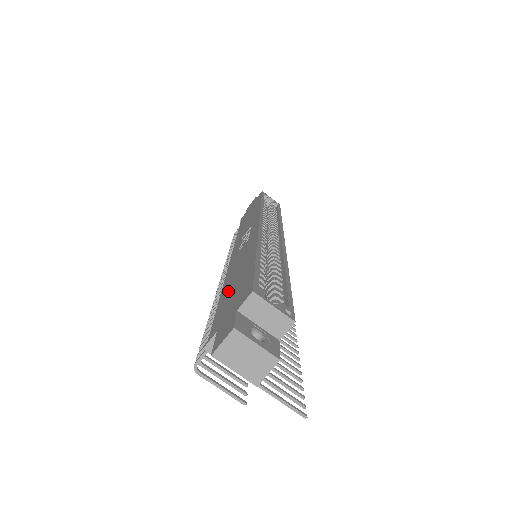
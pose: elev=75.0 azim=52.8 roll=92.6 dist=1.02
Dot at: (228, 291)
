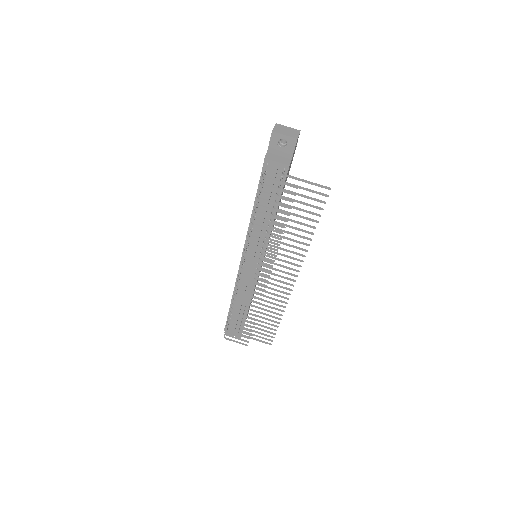
Dot at: occluded
